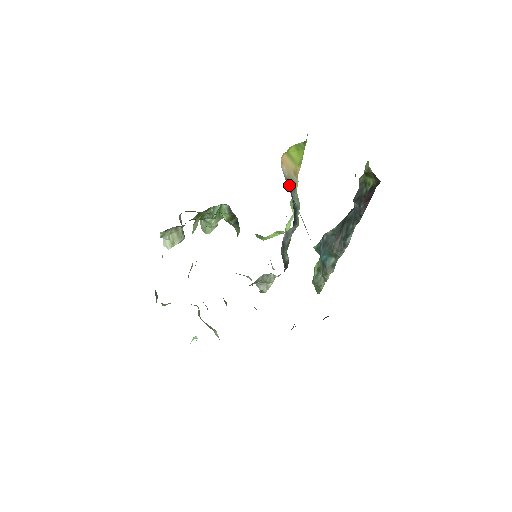
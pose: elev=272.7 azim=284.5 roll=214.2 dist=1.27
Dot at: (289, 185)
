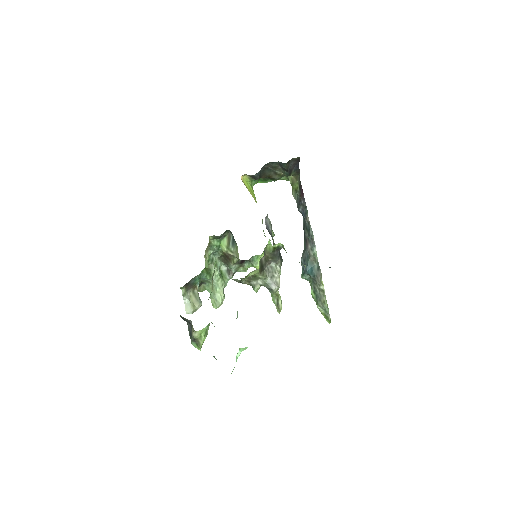
Dot at: occluded
